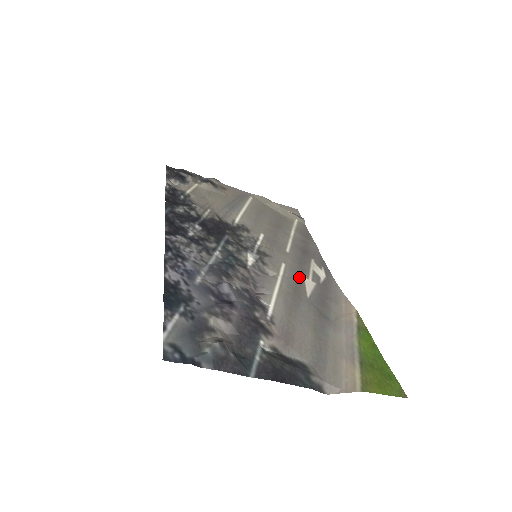
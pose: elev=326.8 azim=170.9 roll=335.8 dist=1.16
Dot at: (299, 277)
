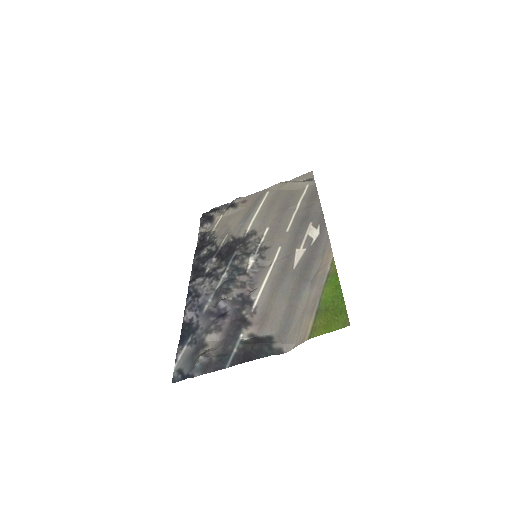
Dot at: (291, 252)
